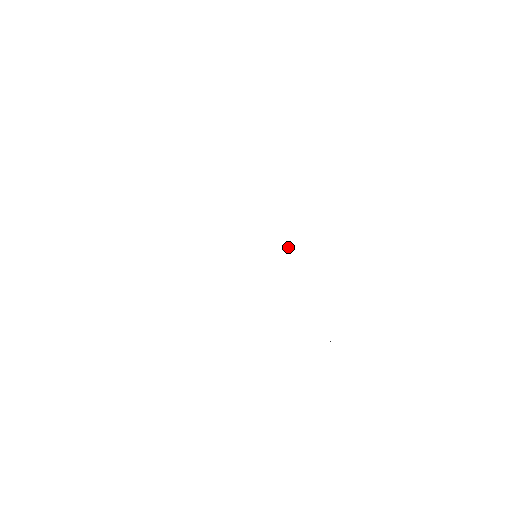
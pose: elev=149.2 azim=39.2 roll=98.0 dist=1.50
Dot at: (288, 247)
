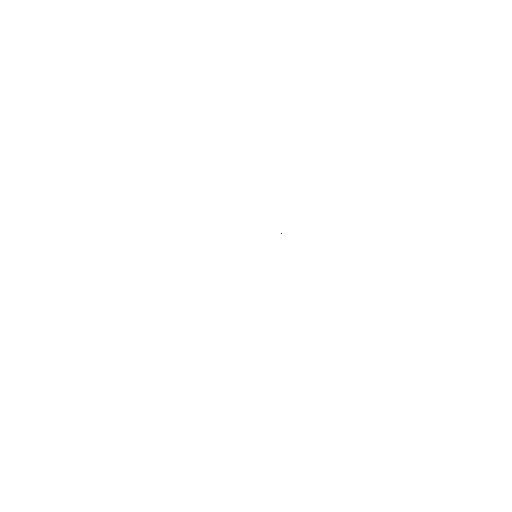
Dot at: occluded
